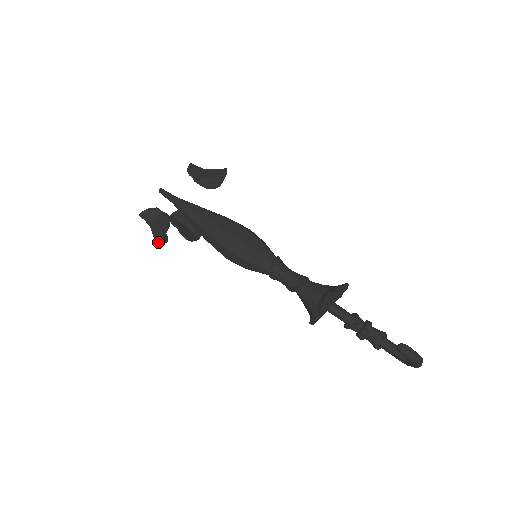
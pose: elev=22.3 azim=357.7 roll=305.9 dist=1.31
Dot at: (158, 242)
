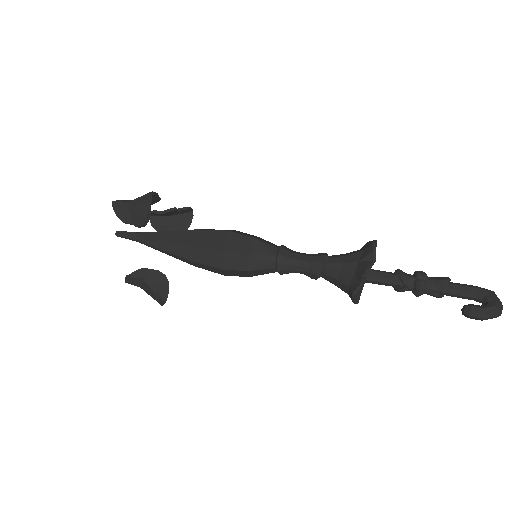
Dot at: occluded
